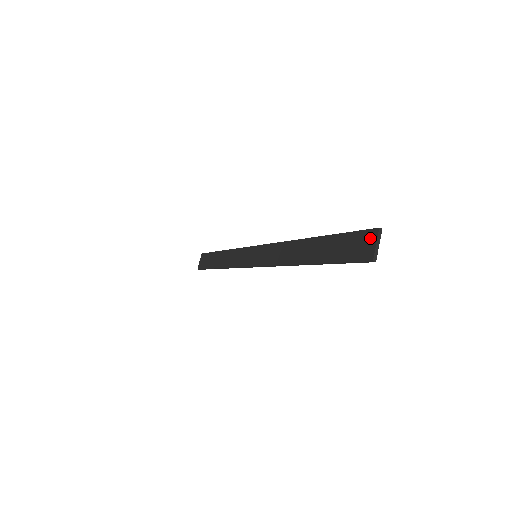
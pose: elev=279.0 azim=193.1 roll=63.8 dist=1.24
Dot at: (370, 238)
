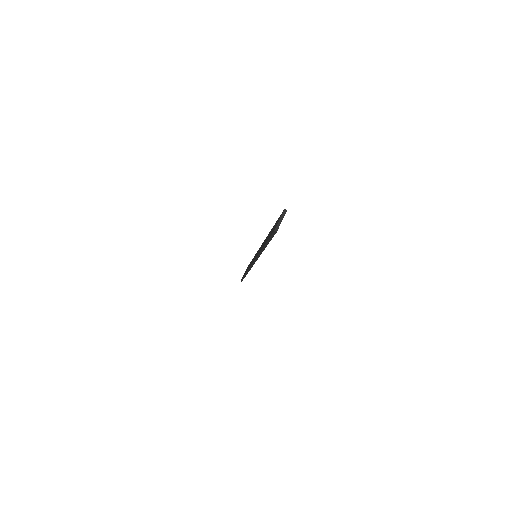
Dot at: (280, 217)
